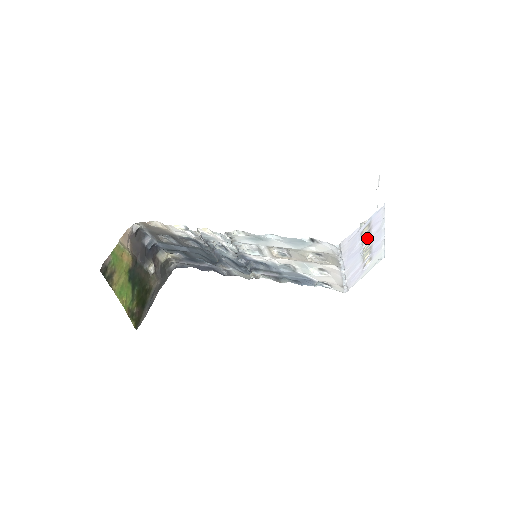
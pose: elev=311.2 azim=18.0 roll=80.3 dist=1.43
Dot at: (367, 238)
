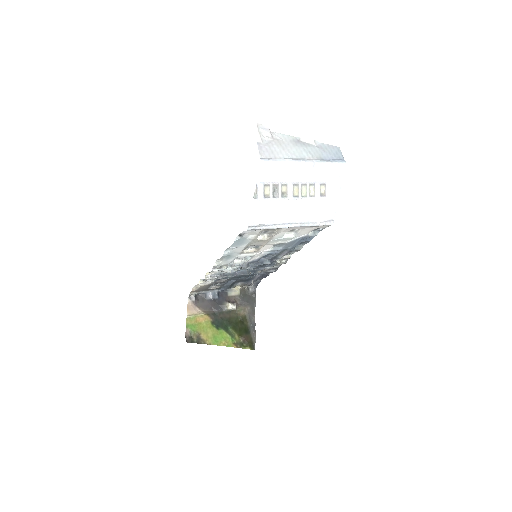
Dot at: (283, 189)
